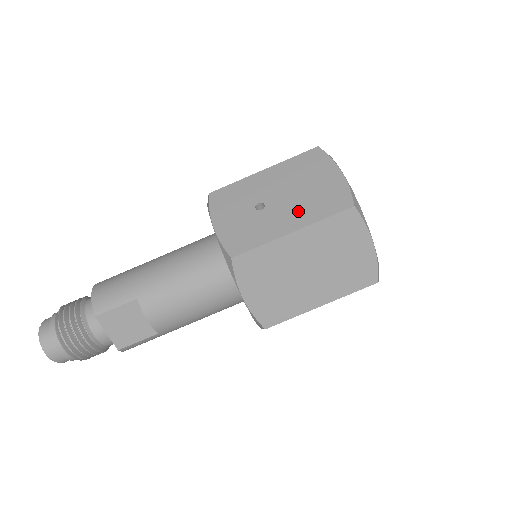
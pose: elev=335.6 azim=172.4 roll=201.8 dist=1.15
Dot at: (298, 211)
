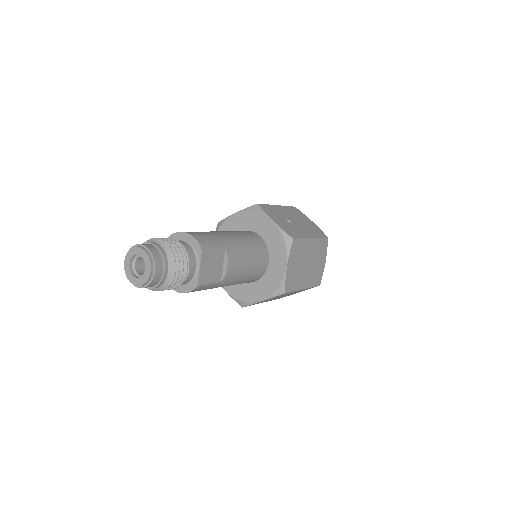
Dot at: (308, 230)
